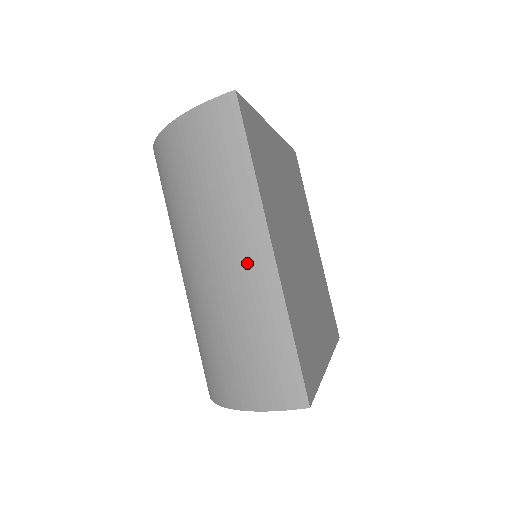
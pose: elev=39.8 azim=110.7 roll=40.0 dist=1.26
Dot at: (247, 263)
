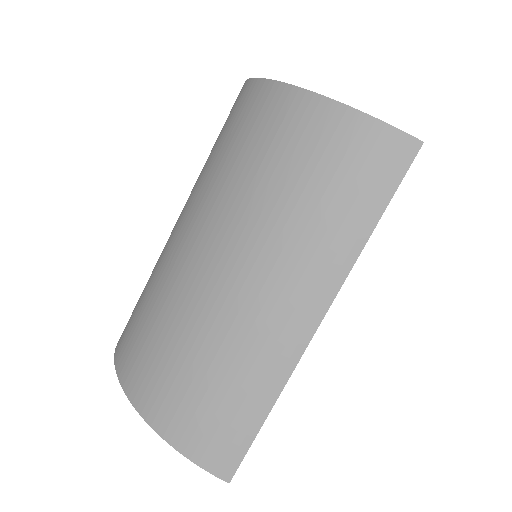
Dot at: (281, 317)
